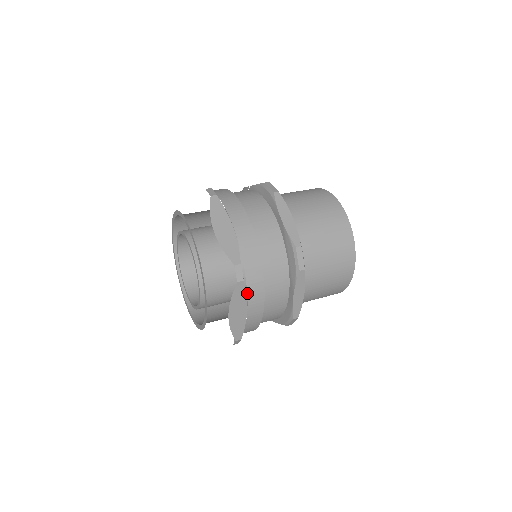
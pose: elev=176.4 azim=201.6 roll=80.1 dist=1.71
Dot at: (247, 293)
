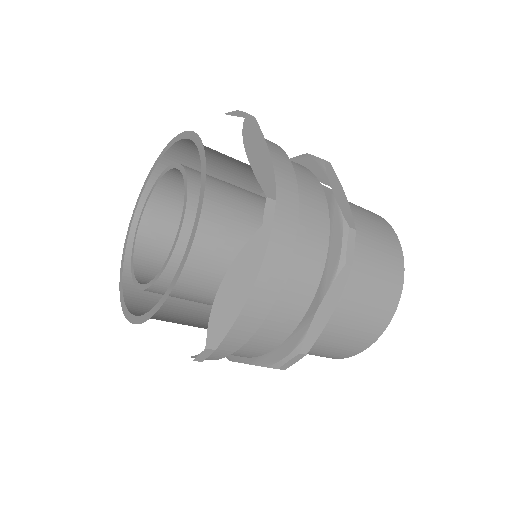
Dot at: occluded
